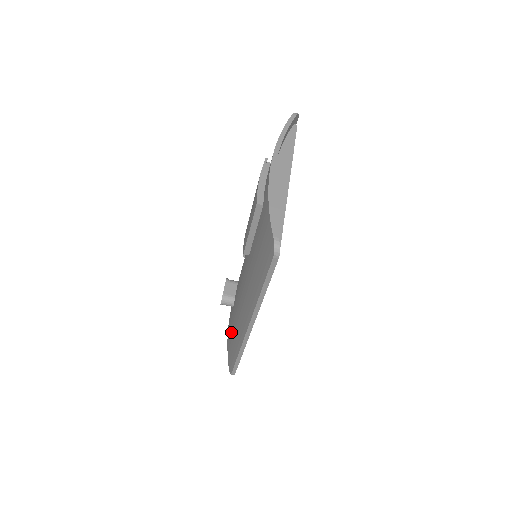
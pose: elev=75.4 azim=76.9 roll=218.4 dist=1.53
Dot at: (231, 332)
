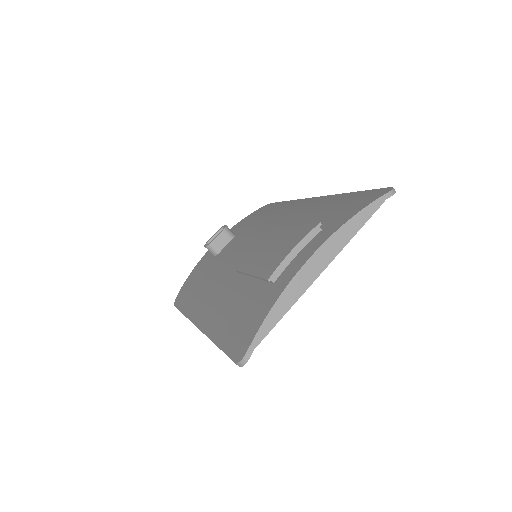
Dot at: (196, 278)
